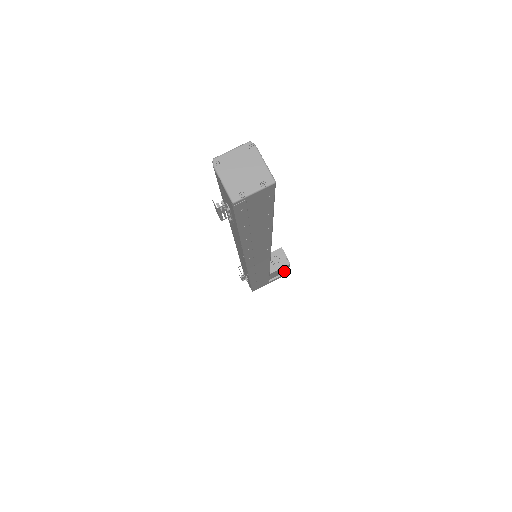
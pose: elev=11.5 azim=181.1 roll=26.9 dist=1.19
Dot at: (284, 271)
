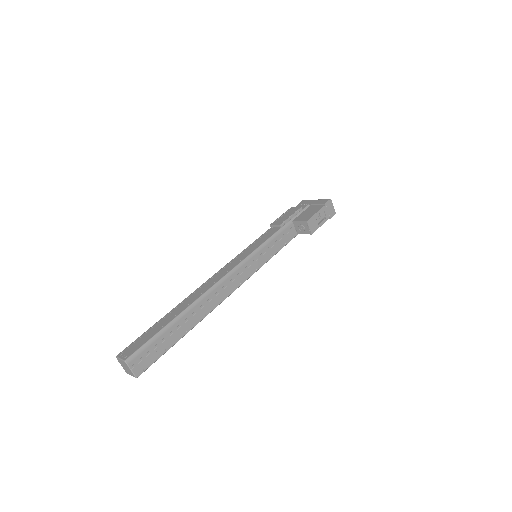
Dot at: occluded
